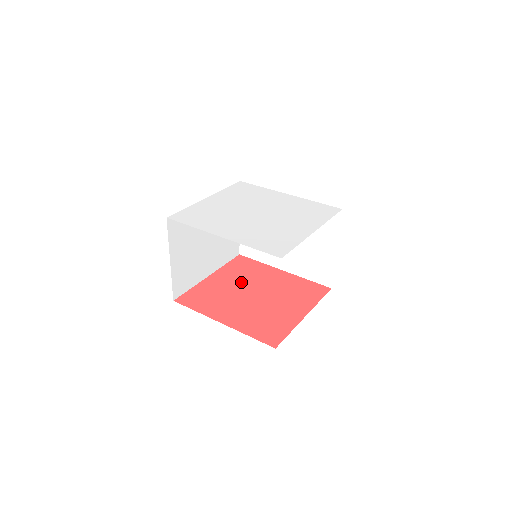
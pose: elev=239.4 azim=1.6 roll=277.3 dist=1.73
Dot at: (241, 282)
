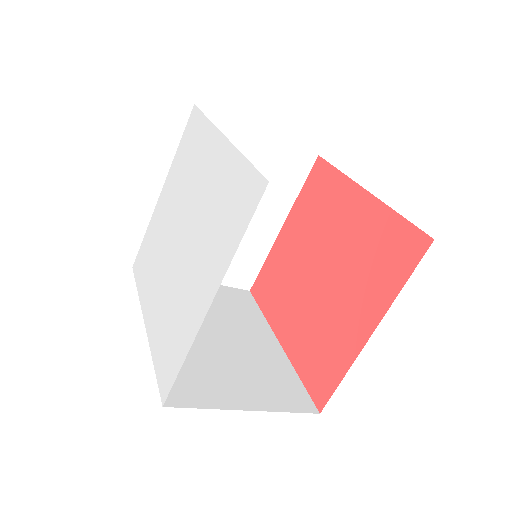
Dot at: (309, 239)
